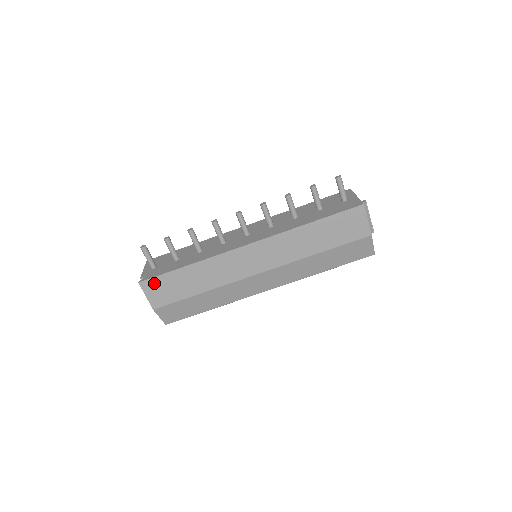
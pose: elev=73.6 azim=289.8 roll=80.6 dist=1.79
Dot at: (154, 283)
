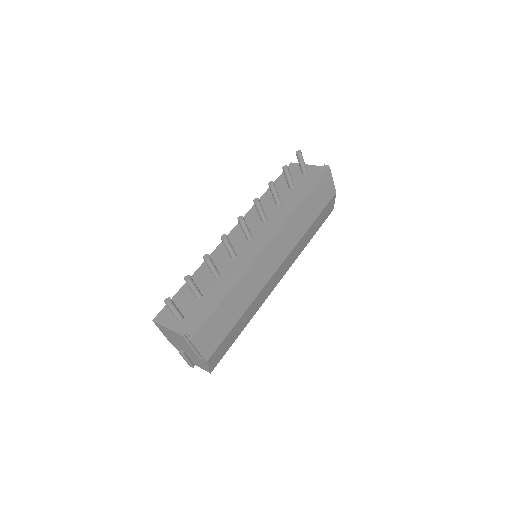
Dot at: (204, 331)
